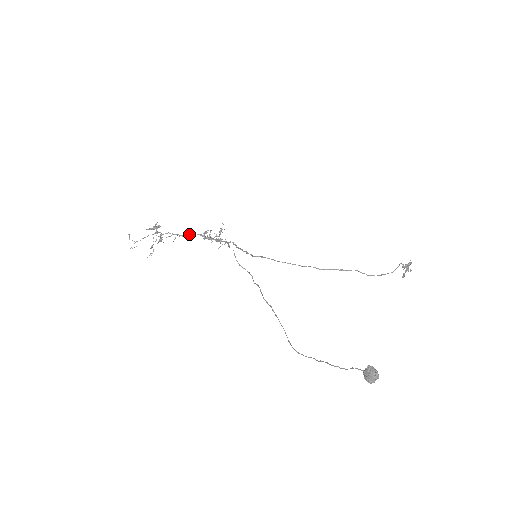
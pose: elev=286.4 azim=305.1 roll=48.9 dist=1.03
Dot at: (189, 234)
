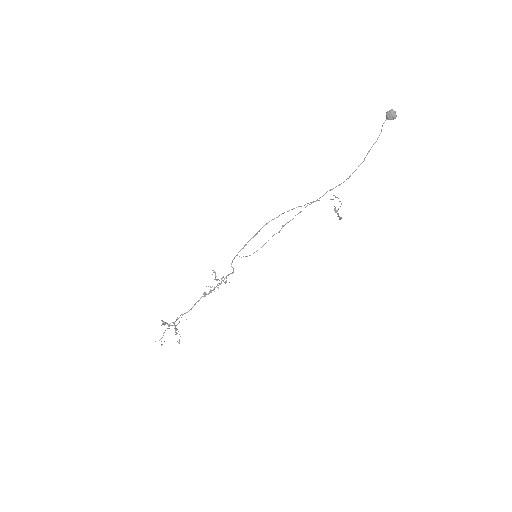
Dot at: (194, 304)
